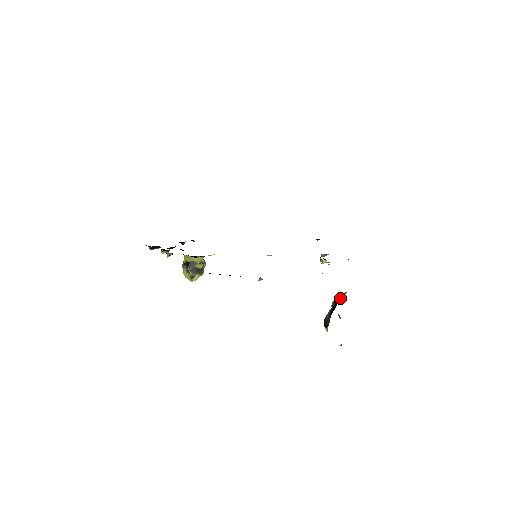
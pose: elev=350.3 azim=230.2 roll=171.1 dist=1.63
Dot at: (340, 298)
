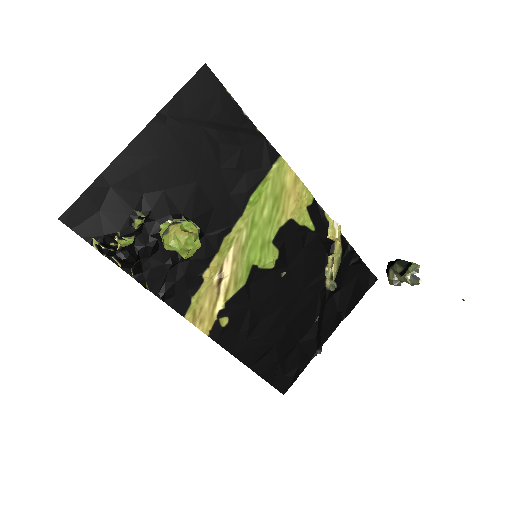
Dot at: (388, 263)
